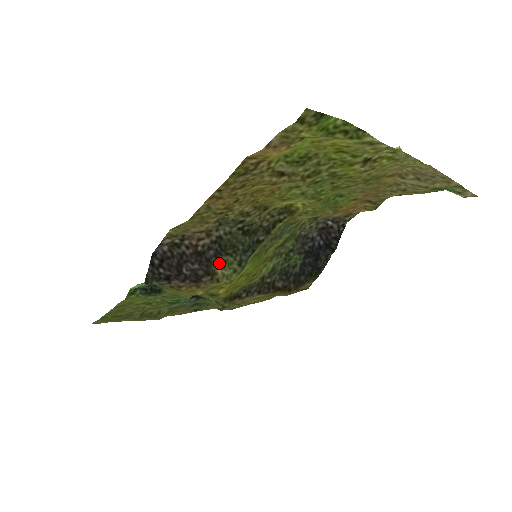
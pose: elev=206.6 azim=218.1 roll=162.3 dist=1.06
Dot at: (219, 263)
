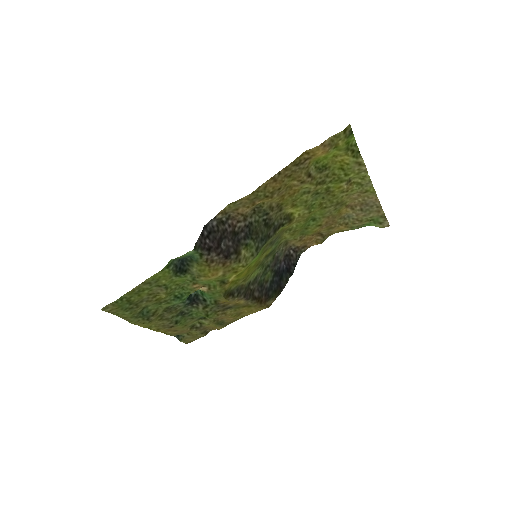
Dot at: (245, 245)
